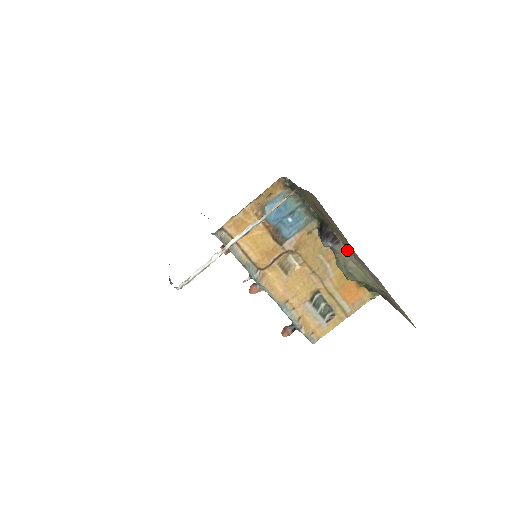
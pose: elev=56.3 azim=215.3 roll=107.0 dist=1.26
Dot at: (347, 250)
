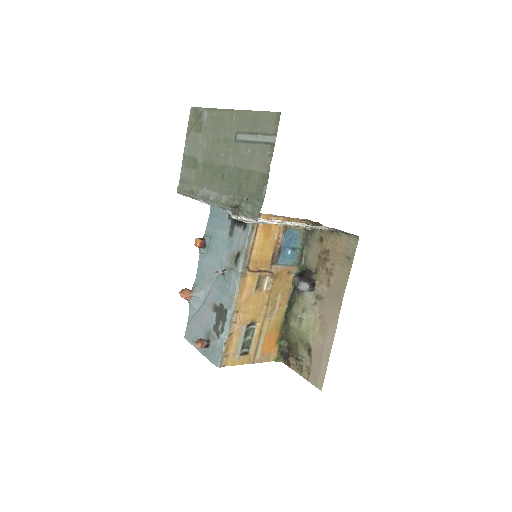
Dot at: (314, 300)
